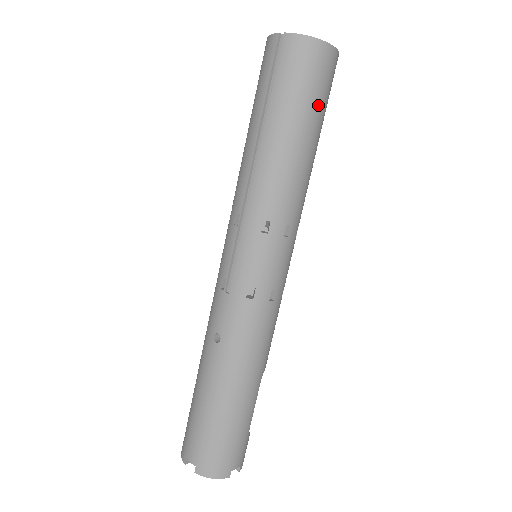
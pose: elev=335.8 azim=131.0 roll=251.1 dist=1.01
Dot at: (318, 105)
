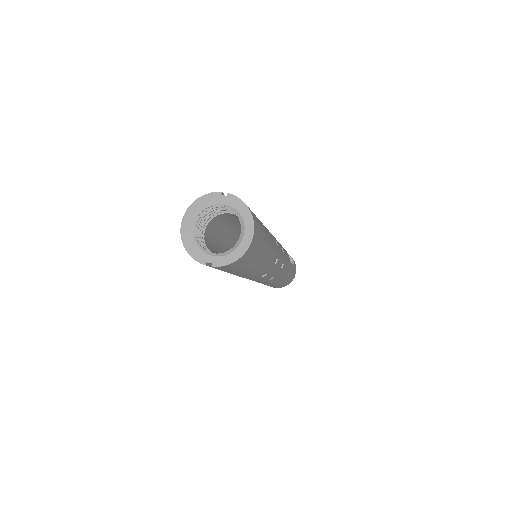
Dot at: (261, 248)
